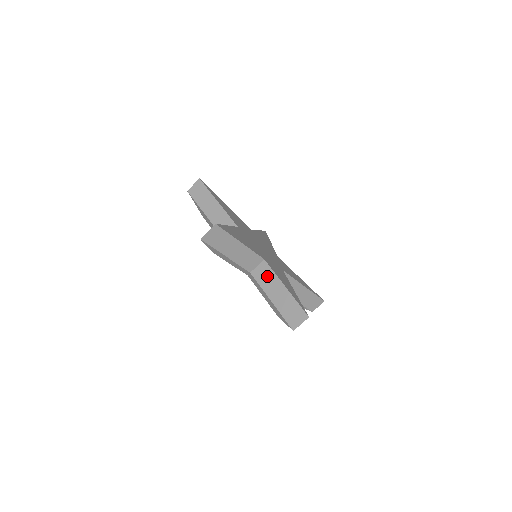
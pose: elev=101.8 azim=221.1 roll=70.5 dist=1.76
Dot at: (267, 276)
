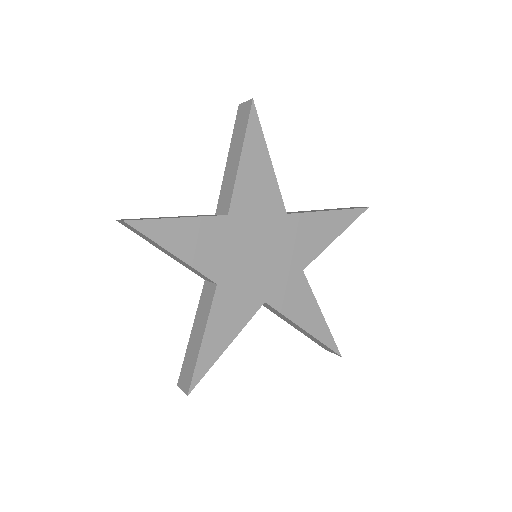
Dot at: (206, 305)
